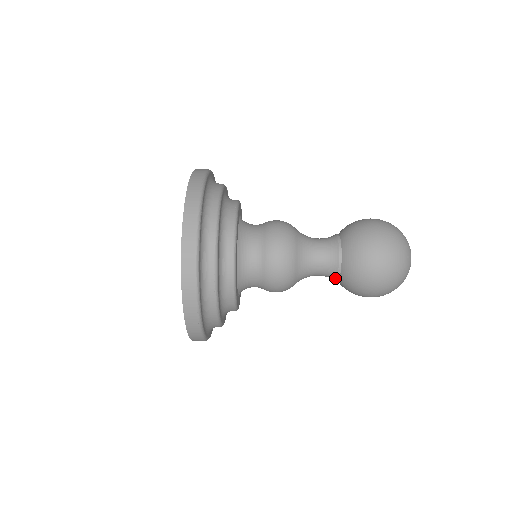
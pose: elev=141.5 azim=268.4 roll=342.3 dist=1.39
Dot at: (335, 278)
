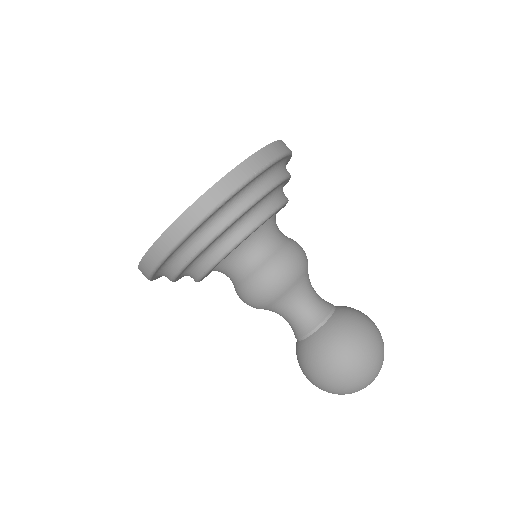
Dot at: (296, 337)
